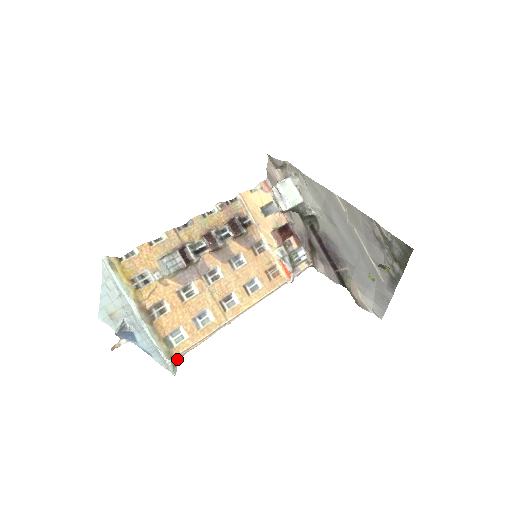
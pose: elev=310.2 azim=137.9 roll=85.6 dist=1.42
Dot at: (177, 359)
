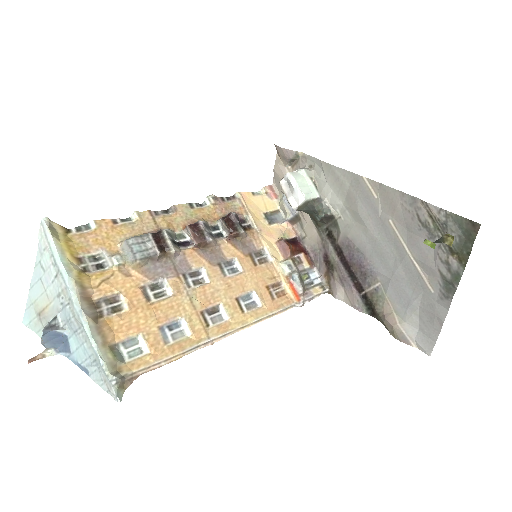
Dot at: (127, 379)
